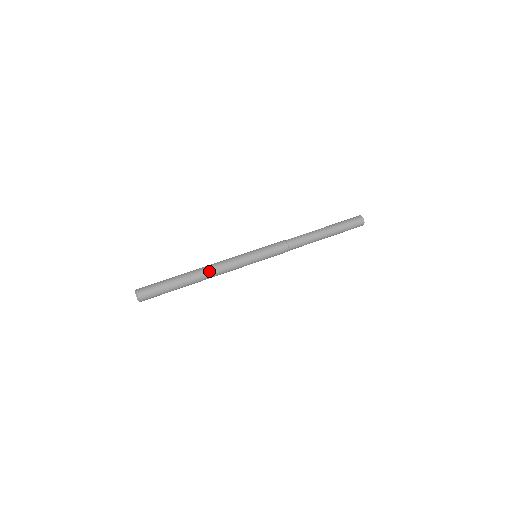
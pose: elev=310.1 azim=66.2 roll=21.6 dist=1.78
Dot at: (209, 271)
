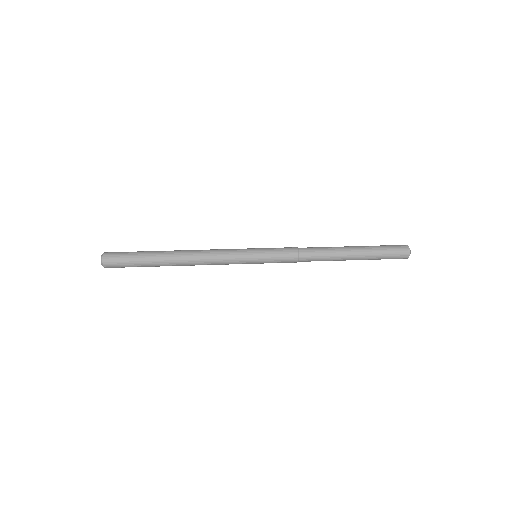
Dot at: (192, 253)
